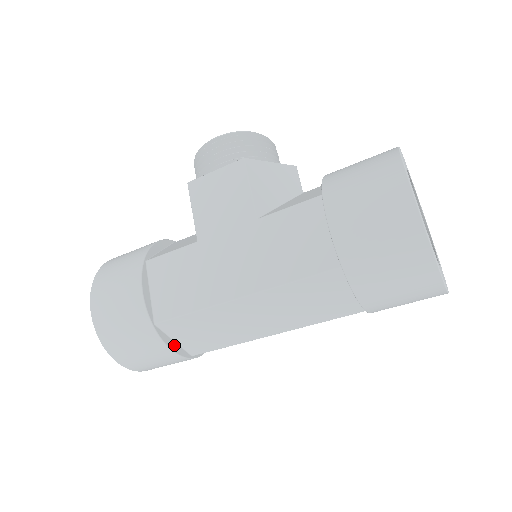
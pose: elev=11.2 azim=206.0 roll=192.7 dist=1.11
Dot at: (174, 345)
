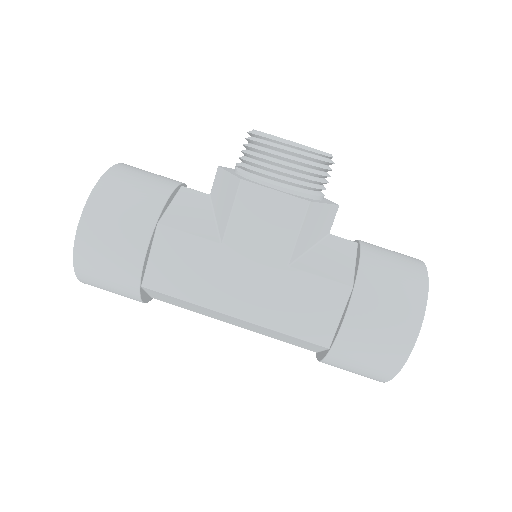
Dot at: (146, 296)
